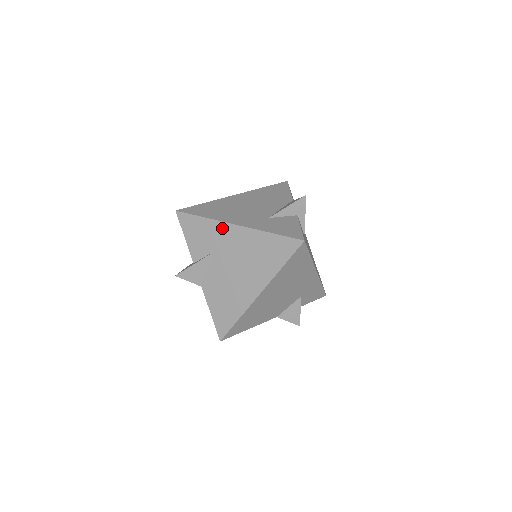
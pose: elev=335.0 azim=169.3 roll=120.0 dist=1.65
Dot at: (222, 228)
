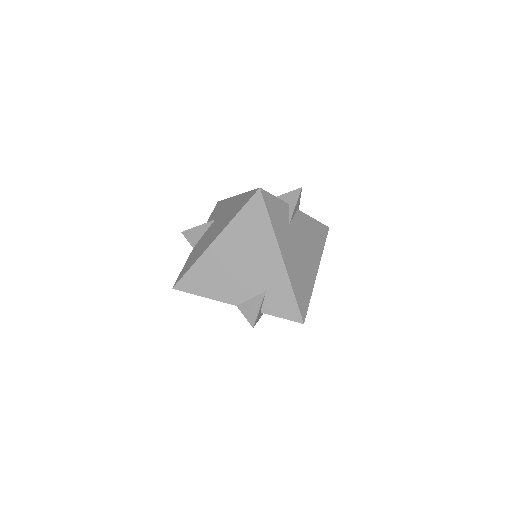
Dot at: (229, 201)
